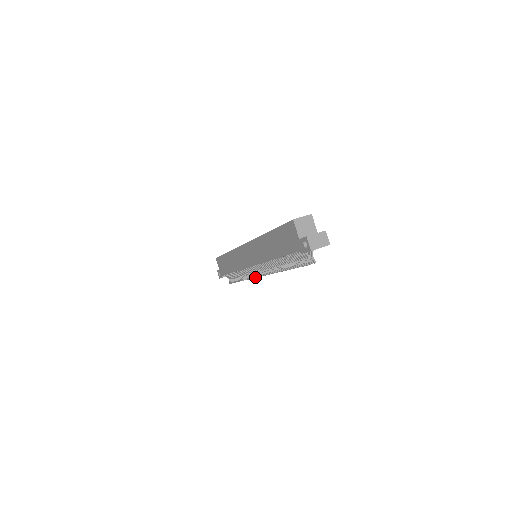
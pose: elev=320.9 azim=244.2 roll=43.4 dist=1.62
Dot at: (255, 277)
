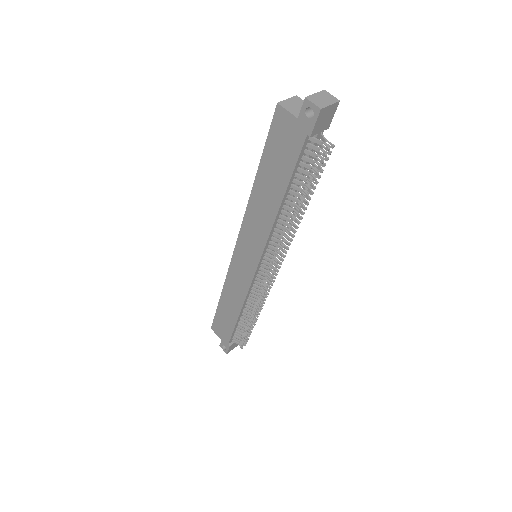
Dot at: (268, 287)
